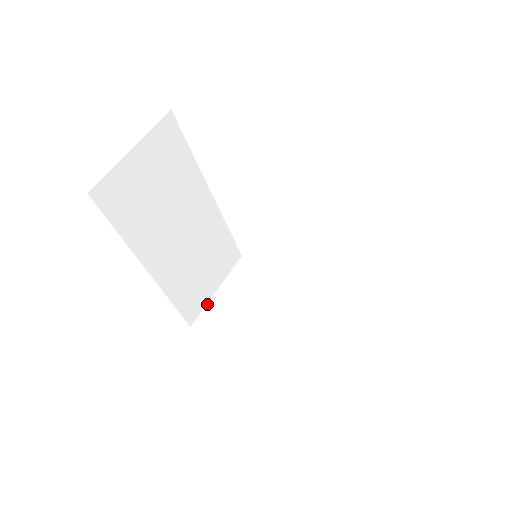
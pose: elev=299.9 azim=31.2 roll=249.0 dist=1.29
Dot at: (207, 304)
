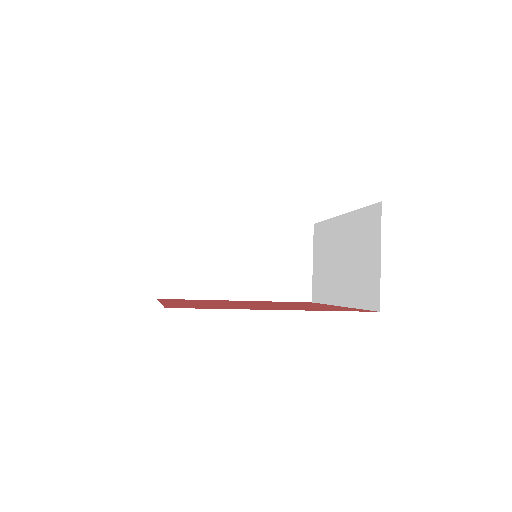
Dot at: (312, 278)
